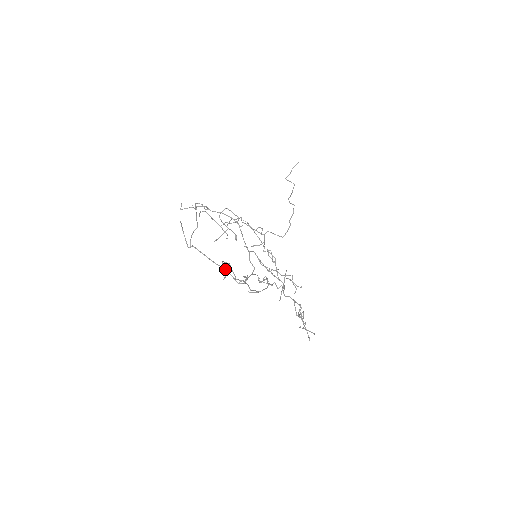
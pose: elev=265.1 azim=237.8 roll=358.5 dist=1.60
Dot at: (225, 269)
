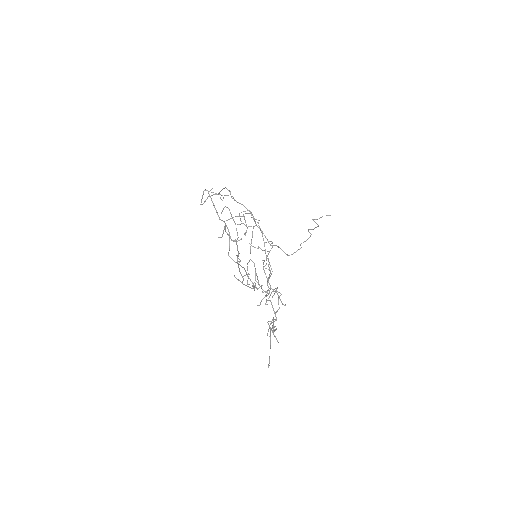
Dot at: occluded
